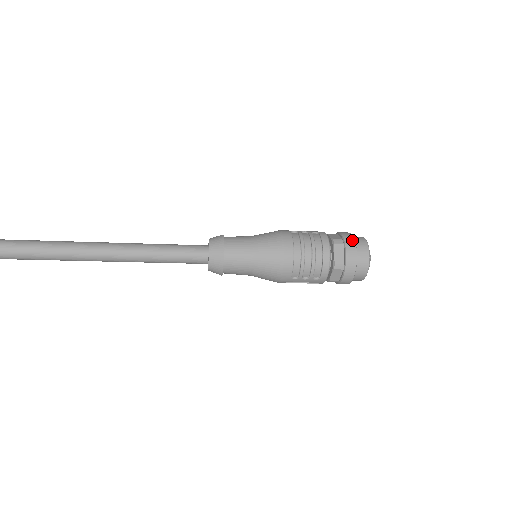
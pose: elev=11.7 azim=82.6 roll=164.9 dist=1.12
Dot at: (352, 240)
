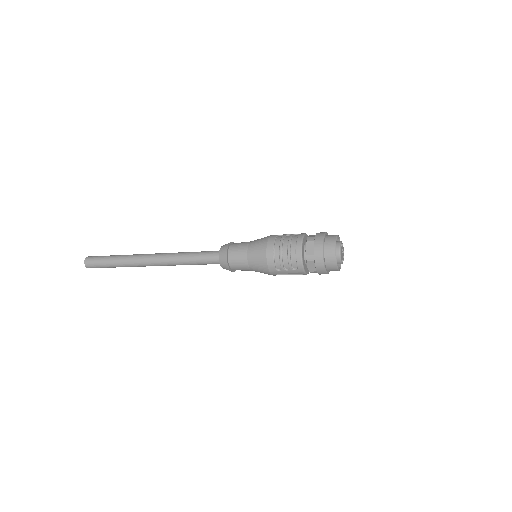
Dot at: (321, 237)
